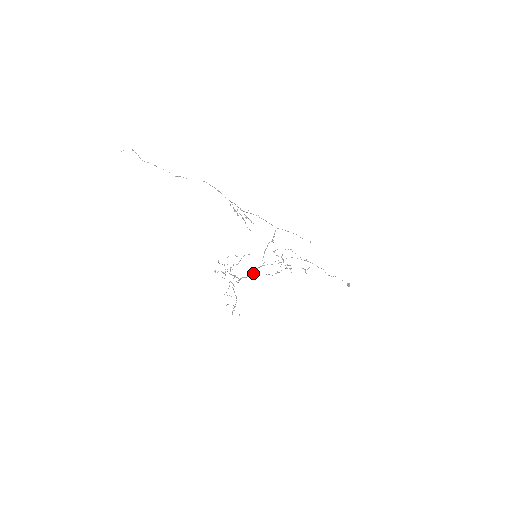
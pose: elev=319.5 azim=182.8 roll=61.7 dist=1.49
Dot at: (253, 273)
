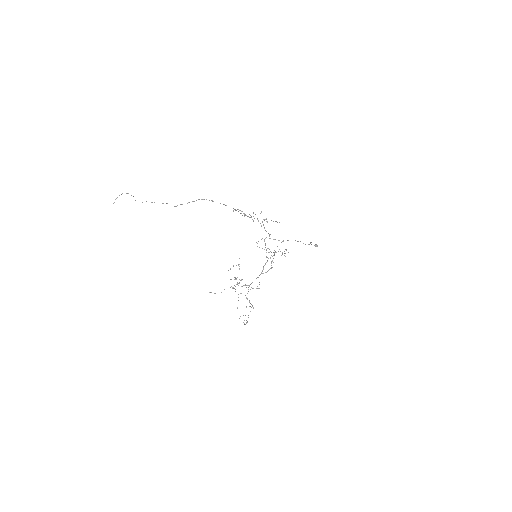
Dot at: (261, 273)
